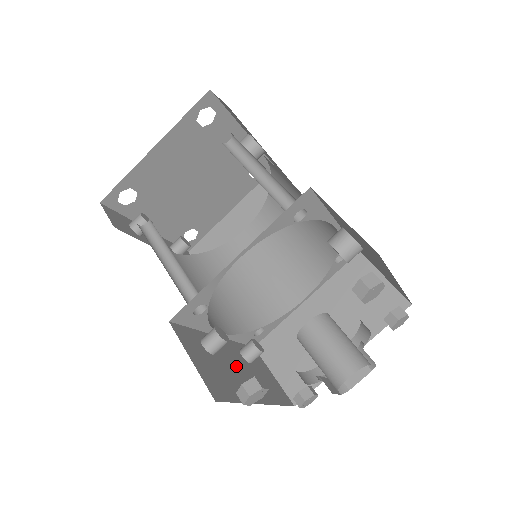
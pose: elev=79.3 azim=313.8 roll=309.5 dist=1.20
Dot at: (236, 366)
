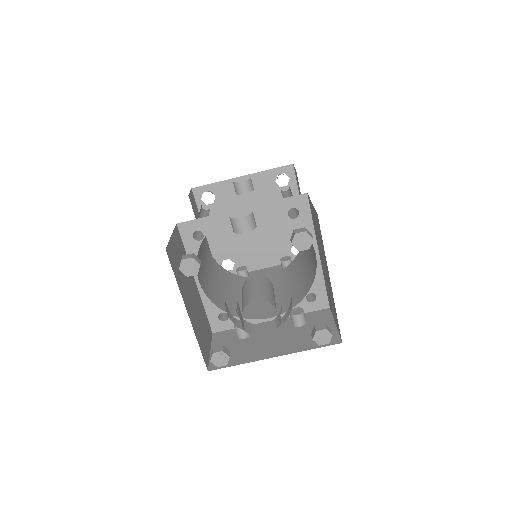
Dot at: (270, 337)
